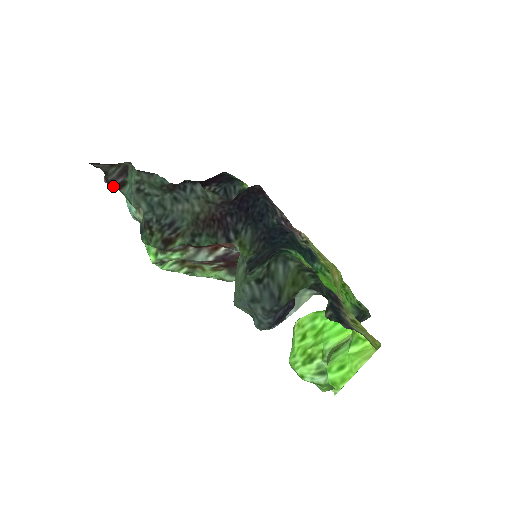
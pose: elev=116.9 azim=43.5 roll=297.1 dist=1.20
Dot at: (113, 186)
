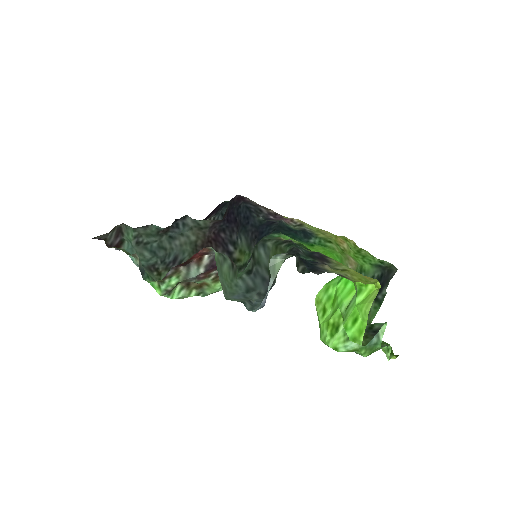
Dot at: (113, 247)
